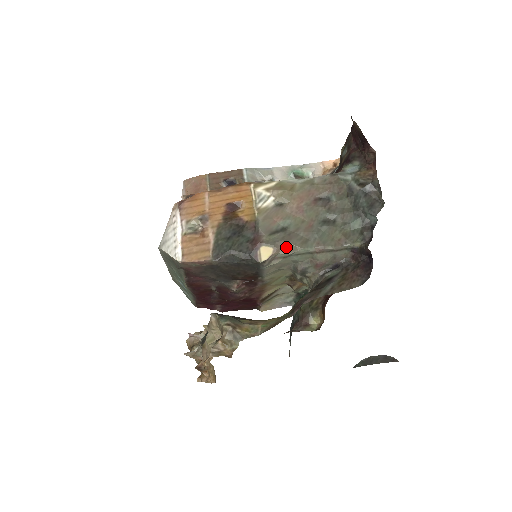
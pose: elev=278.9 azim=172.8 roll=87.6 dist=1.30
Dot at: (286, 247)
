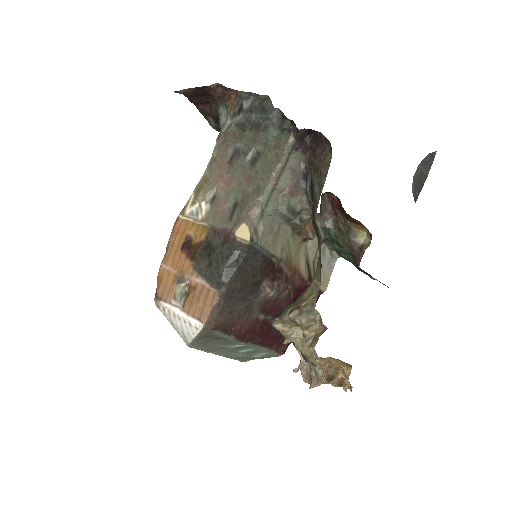
Dot at: (251, 210)
